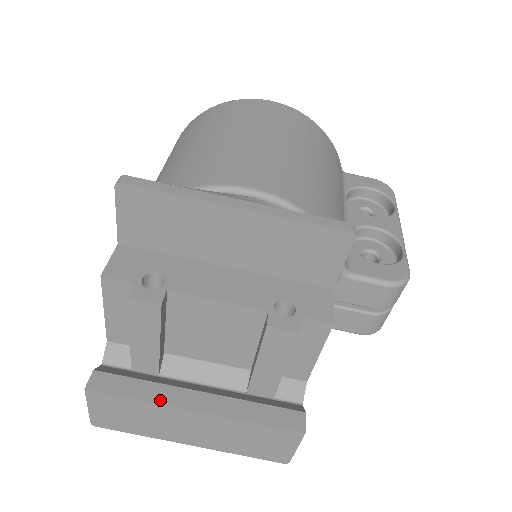
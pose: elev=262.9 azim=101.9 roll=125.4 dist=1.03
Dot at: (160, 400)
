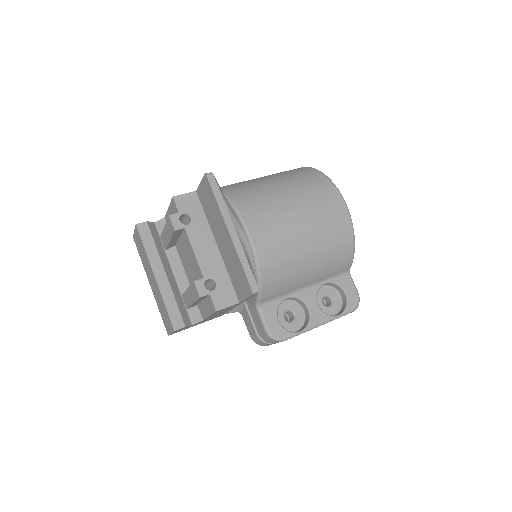
Dot at: (150, 258)
